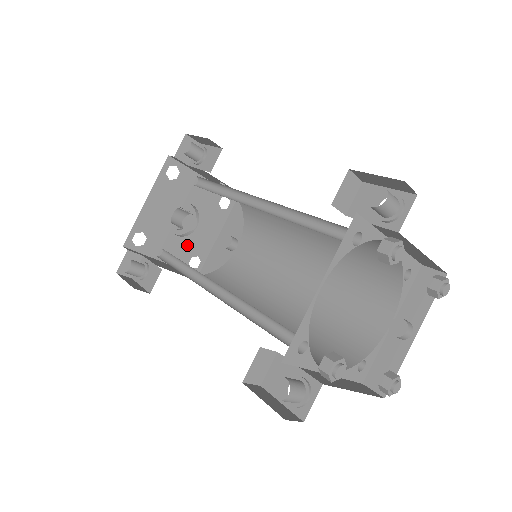
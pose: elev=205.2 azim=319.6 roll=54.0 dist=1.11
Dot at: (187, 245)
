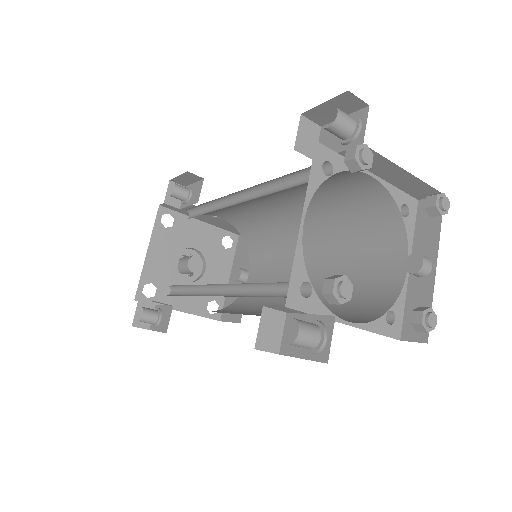
Dot at: occluded
